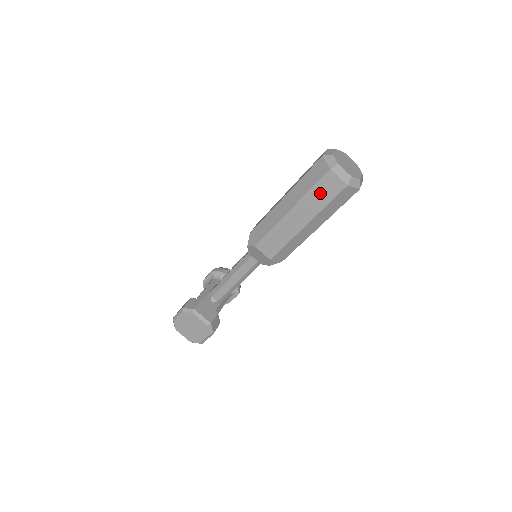
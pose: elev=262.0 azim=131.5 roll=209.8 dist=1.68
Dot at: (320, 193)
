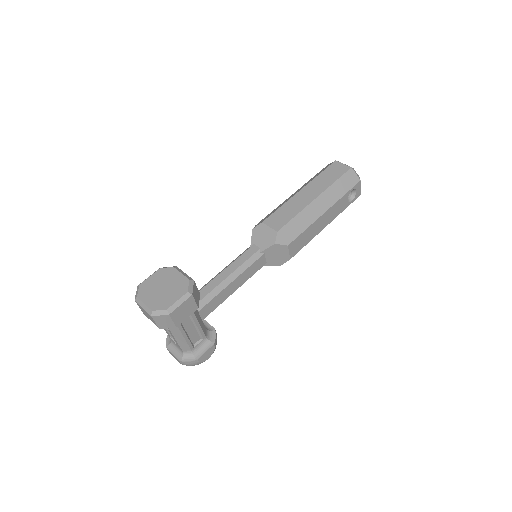
Dot at: (328, 175)
